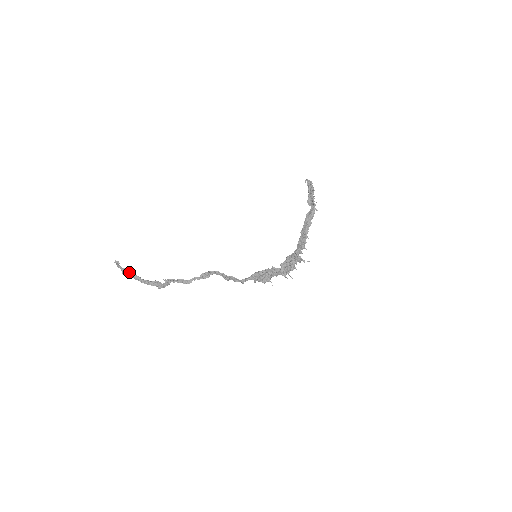
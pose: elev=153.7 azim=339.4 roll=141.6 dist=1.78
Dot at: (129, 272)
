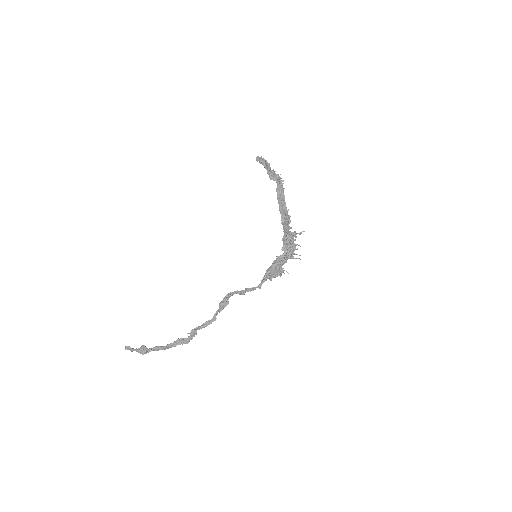
Dot at: (146, 348)
